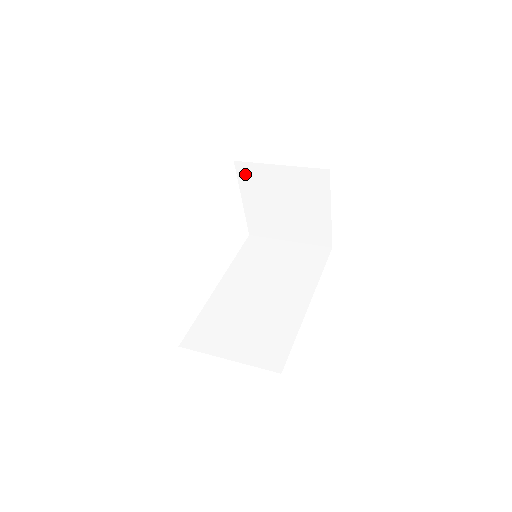
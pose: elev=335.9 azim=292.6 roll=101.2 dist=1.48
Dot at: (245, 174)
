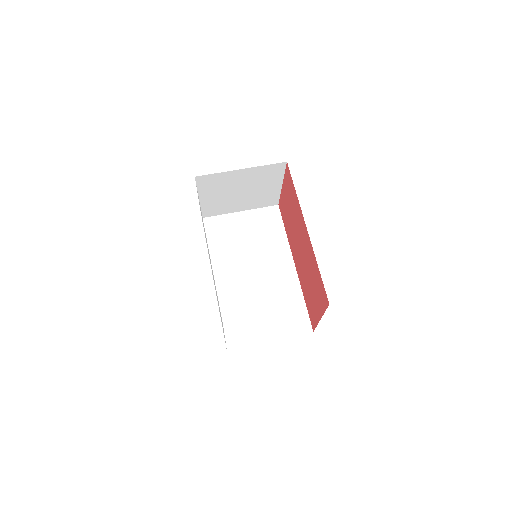
Dot at: (205, 182)
